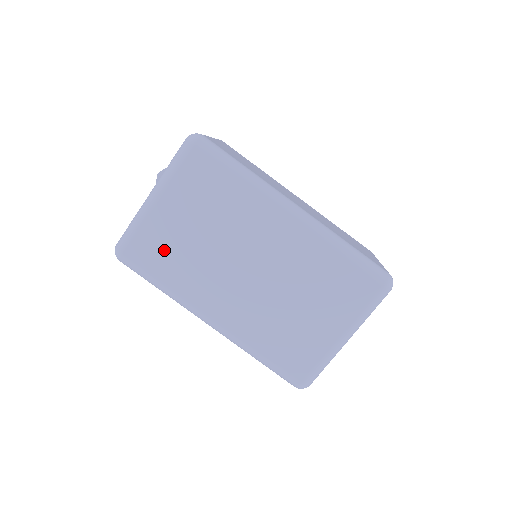
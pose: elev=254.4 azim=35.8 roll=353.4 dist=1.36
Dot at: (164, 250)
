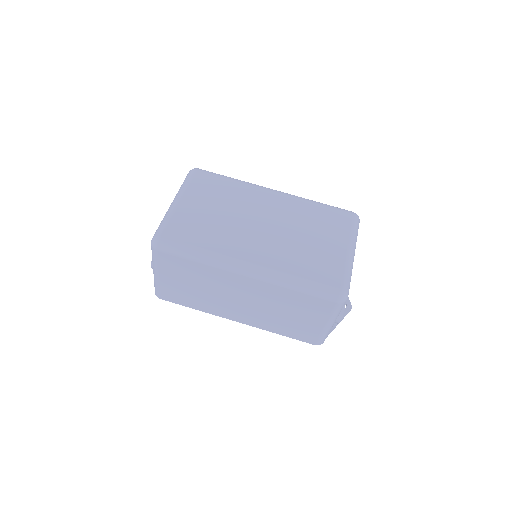
Dot at: (194, 227)
